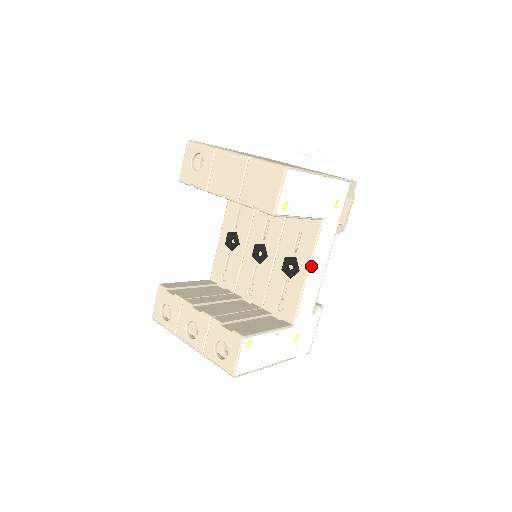
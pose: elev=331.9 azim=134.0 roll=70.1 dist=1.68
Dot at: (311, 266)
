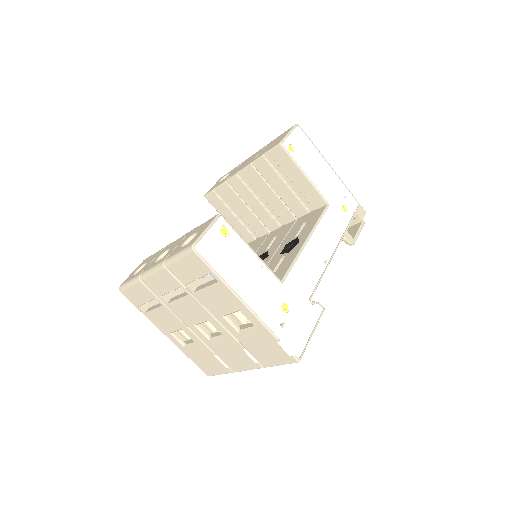
Dot at: (312, 236)
